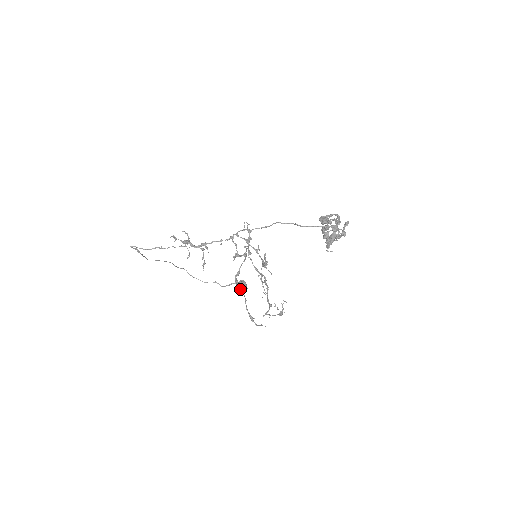
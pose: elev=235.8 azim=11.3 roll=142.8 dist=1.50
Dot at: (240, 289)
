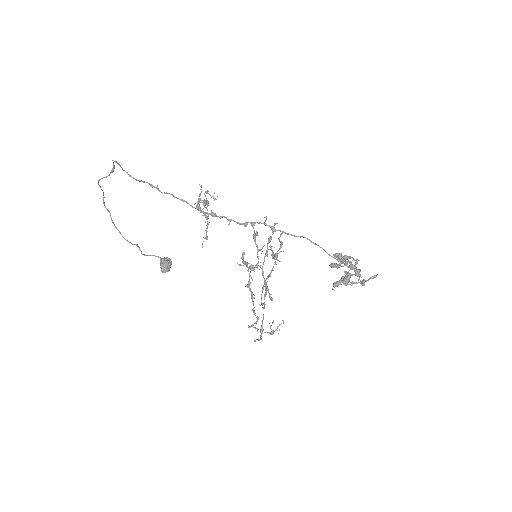
Dot at: (165, 267)
